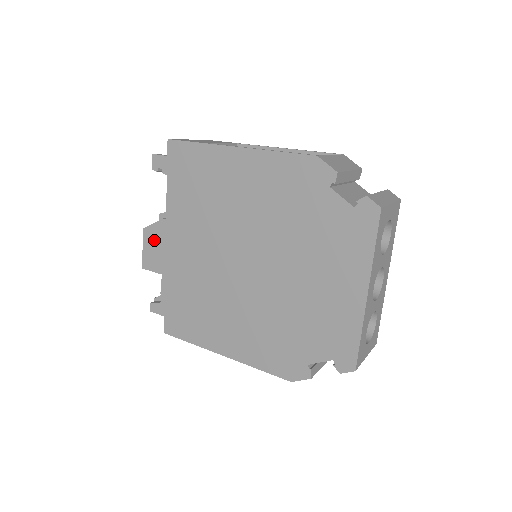
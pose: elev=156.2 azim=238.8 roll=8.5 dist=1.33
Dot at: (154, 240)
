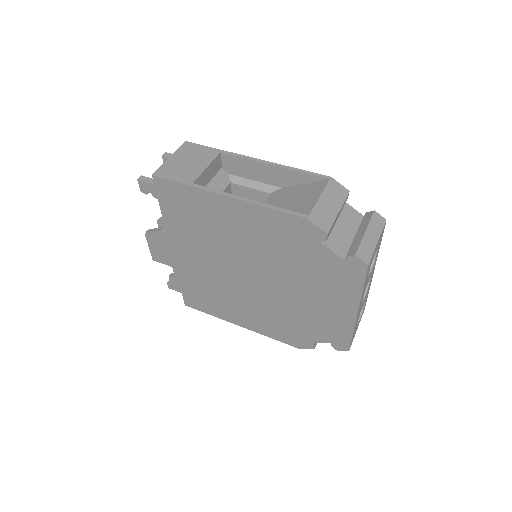
Dot at: (158, 243)
